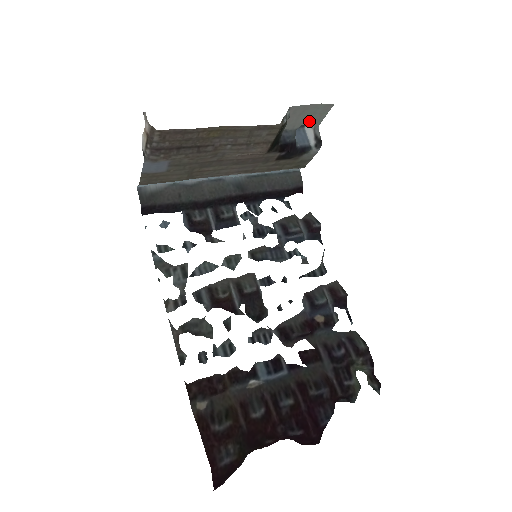
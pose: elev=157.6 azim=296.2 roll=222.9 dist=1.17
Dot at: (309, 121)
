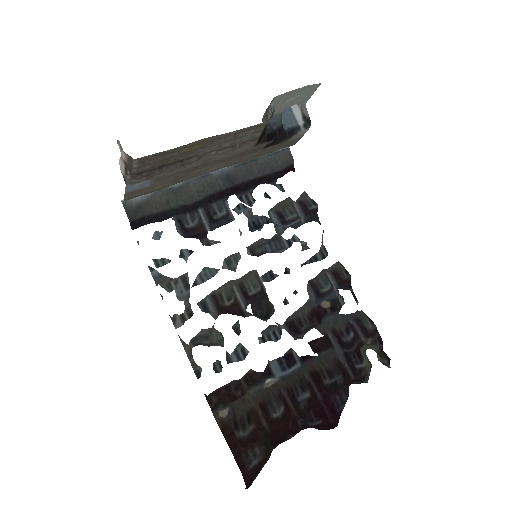
Dot at: (295, 102)
